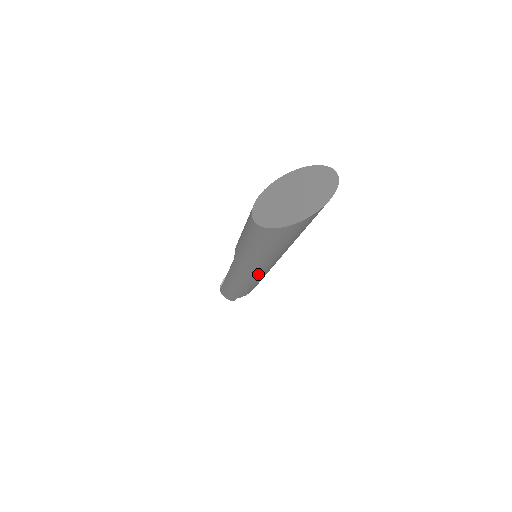
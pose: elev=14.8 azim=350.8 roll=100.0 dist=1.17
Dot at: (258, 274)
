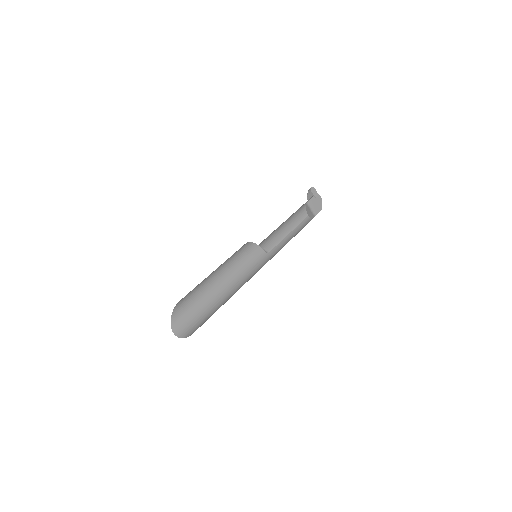
Dot at: occluded
